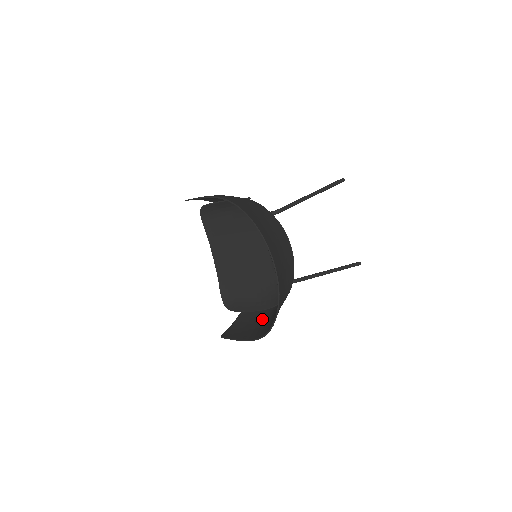
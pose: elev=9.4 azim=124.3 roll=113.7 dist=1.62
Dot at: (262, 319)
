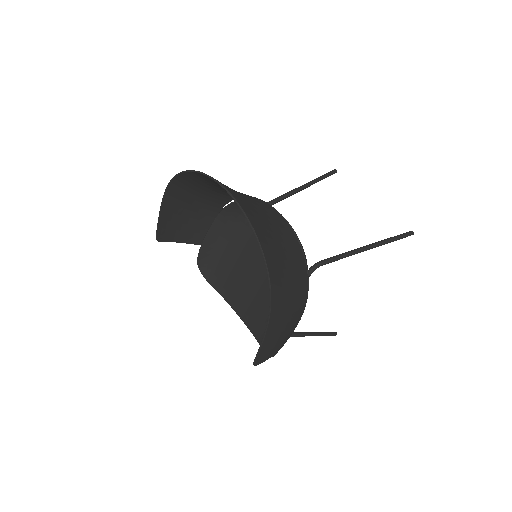
Dot at: (293, 314)
